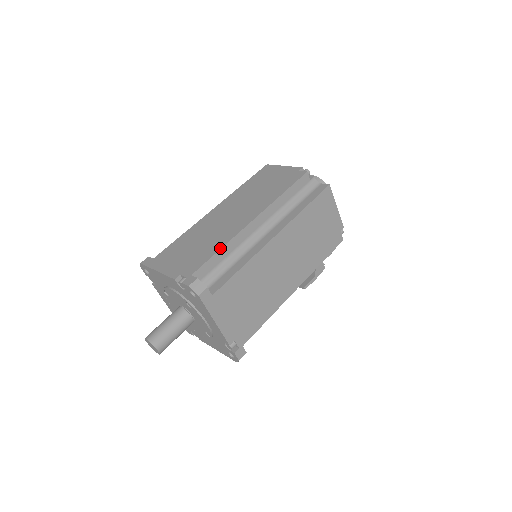
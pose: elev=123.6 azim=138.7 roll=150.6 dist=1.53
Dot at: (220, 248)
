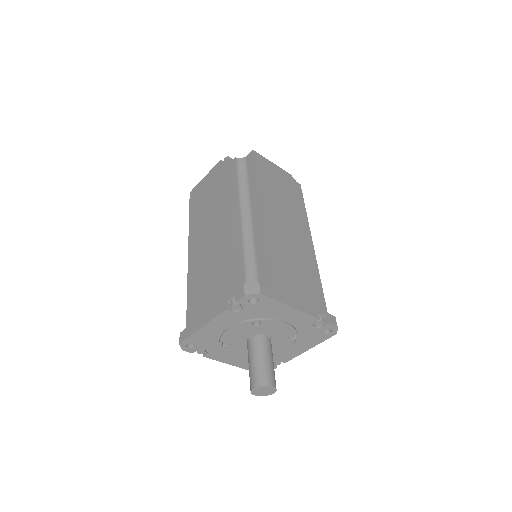
Dot at: (232, 254)
